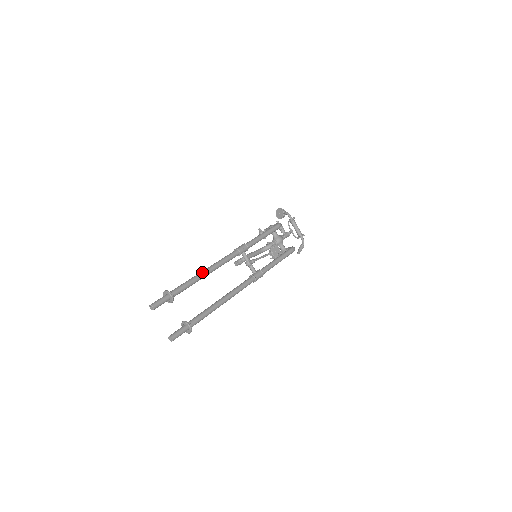
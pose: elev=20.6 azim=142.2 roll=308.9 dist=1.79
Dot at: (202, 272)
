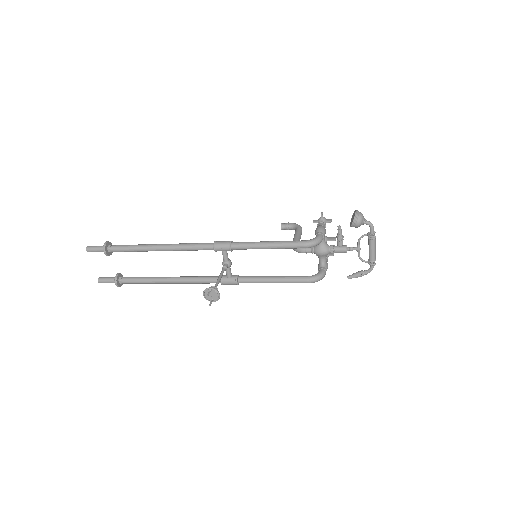
Dot at: (153, 246)
